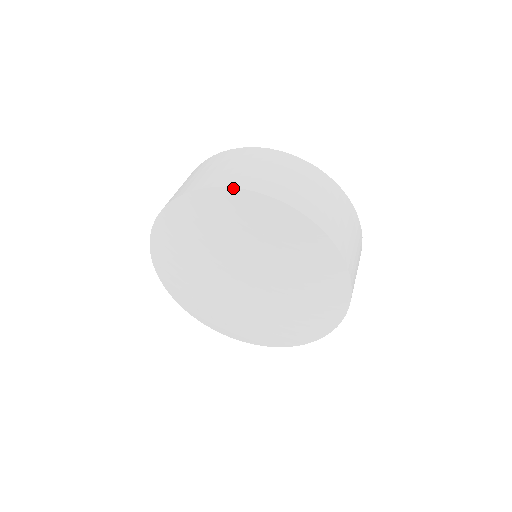
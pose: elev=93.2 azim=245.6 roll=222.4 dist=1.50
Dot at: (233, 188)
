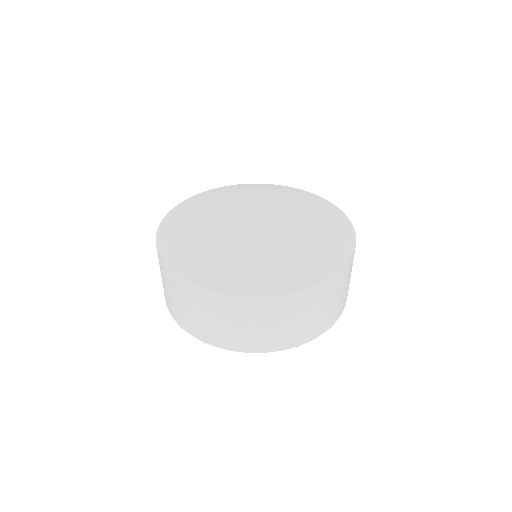
Dot at: (224, 187)
